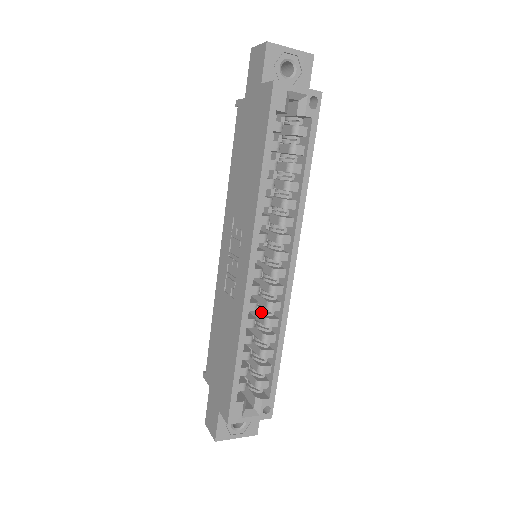
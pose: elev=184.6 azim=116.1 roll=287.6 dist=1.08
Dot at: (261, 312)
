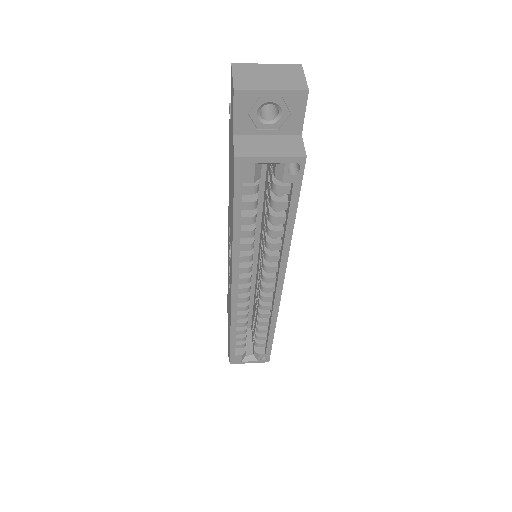
Dot at: (257, 303)
